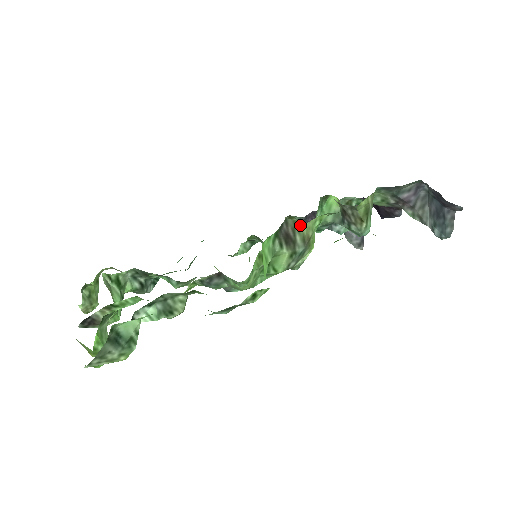
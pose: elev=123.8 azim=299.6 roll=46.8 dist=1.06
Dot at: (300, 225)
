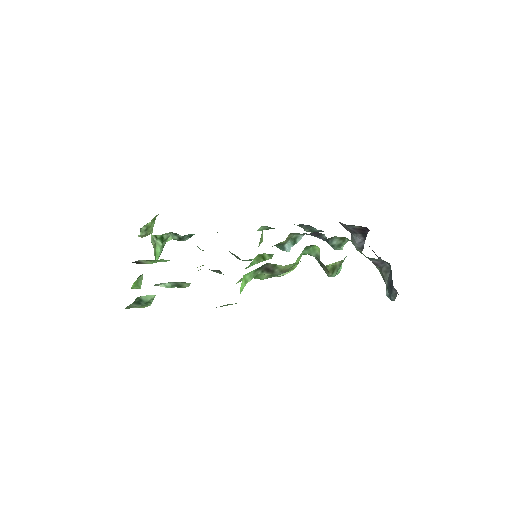
Dot at: (278, 266)
